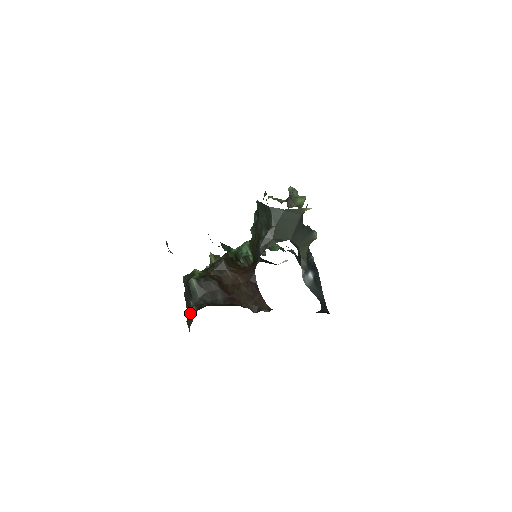
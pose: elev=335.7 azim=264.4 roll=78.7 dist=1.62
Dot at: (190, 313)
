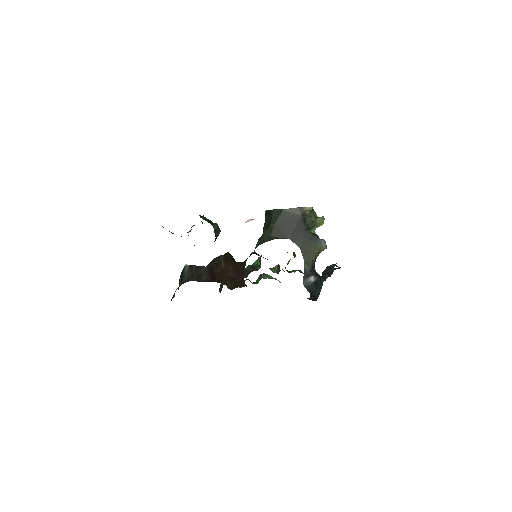
Dot at: occluded
